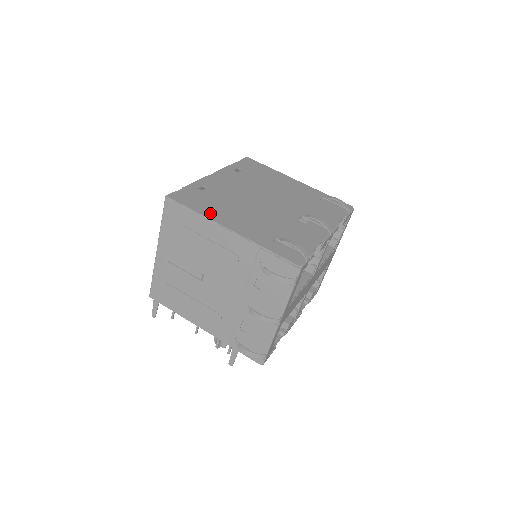
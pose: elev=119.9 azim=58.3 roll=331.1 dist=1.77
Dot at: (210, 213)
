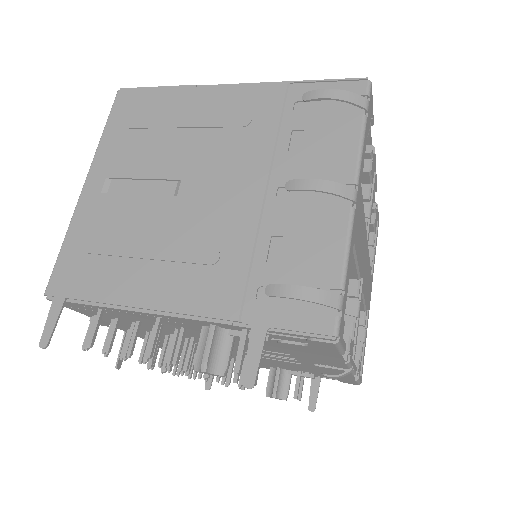
Dot at: occluded
